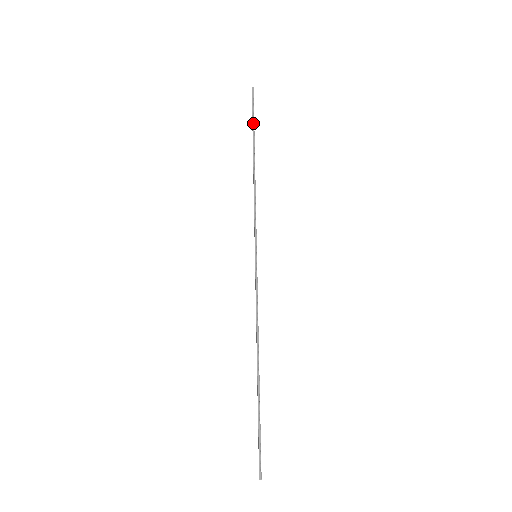
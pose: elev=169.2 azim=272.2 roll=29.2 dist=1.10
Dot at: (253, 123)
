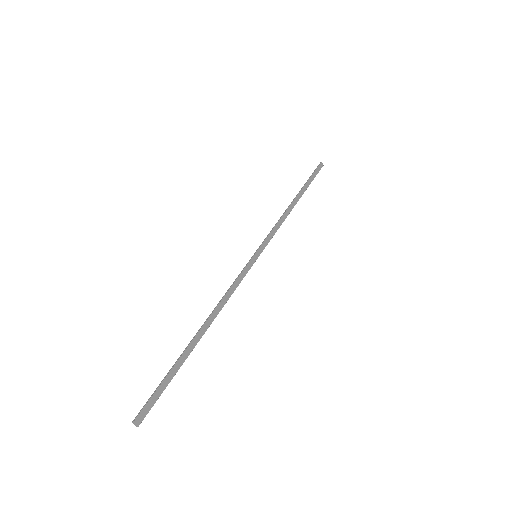
Dot at: (308, 180)
